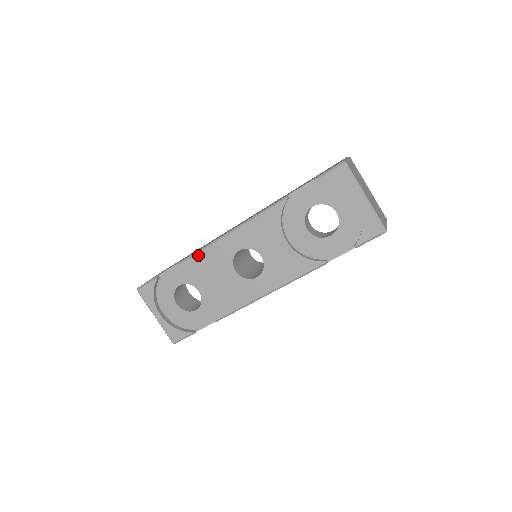
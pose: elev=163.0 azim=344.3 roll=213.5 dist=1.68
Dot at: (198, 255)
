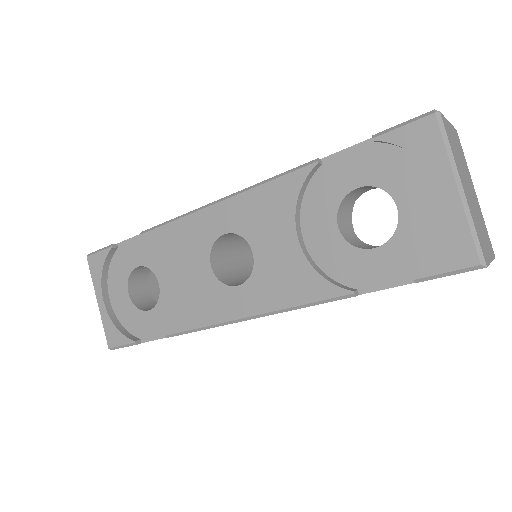
Dot at: (168, 226)
